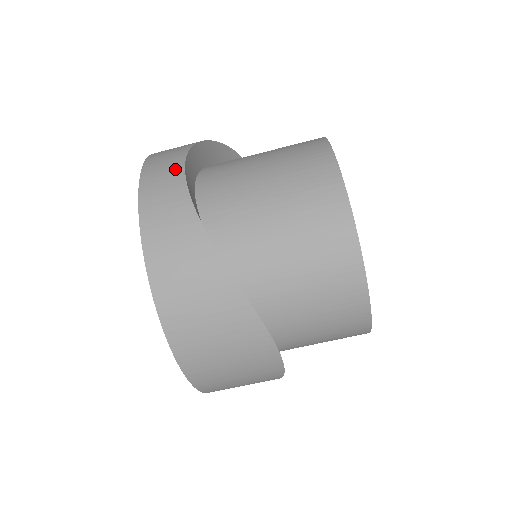
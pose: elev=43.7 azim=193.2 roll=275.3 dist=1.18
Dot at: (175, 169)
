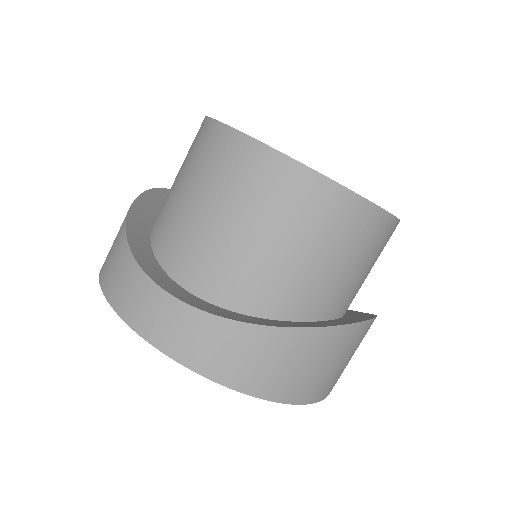
Dot at: (159, 300)
